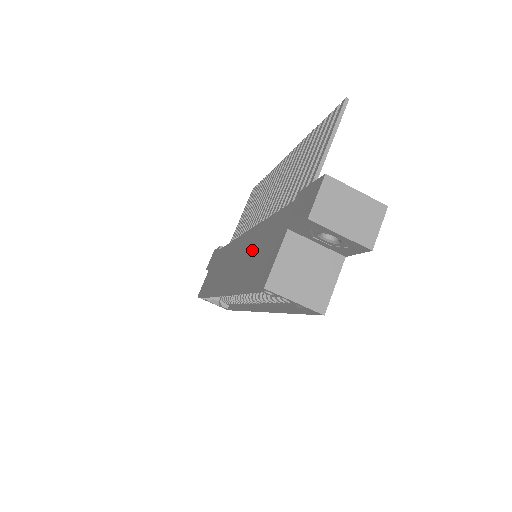
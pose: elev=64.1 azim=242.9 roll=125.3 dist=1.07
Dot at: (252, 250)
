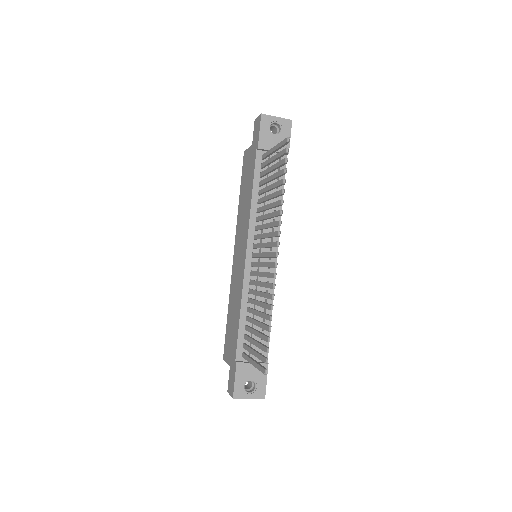
Dot at: (235, 306)
